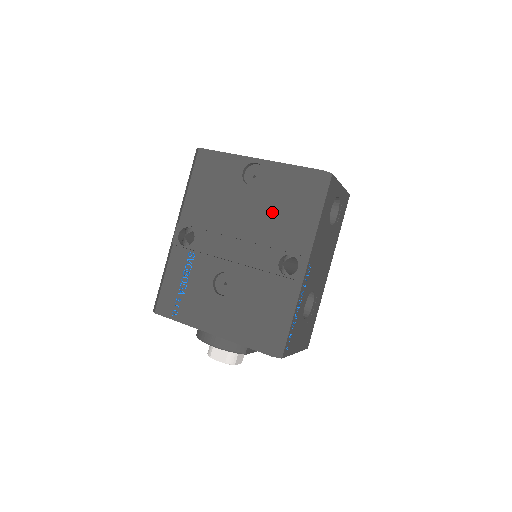
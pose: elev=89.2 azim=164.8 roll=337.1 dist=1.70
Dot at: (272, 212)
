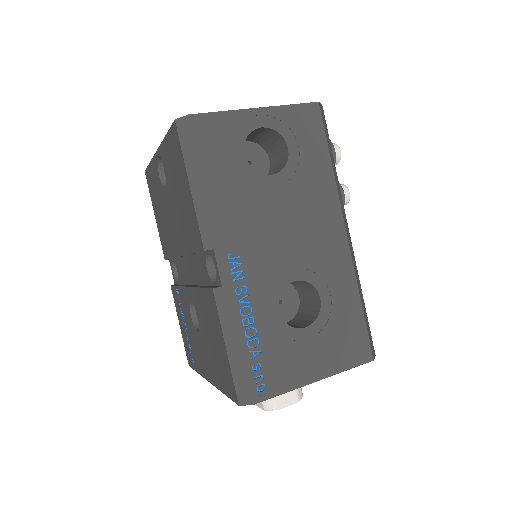
Dot at: (179, 208)
